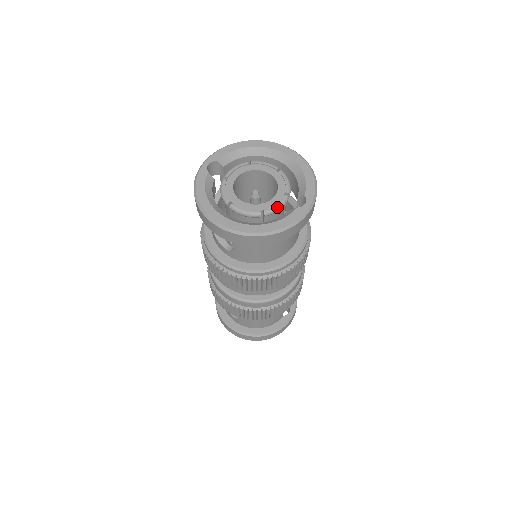
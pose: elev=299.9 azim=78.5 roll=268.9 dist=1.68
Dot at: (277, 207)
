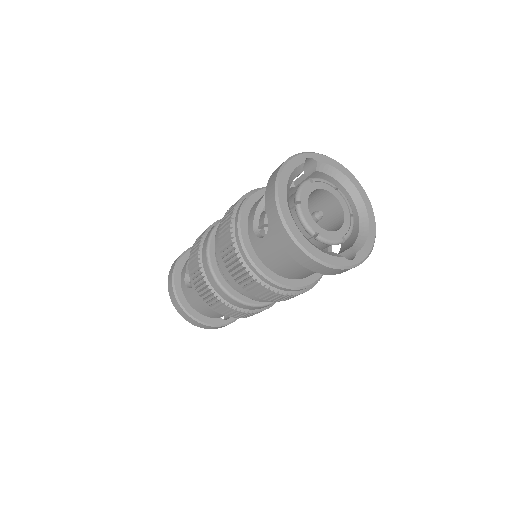
Dot at: (330, 241)
